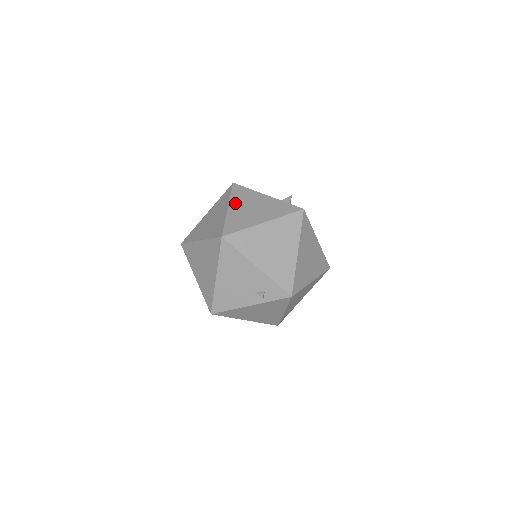
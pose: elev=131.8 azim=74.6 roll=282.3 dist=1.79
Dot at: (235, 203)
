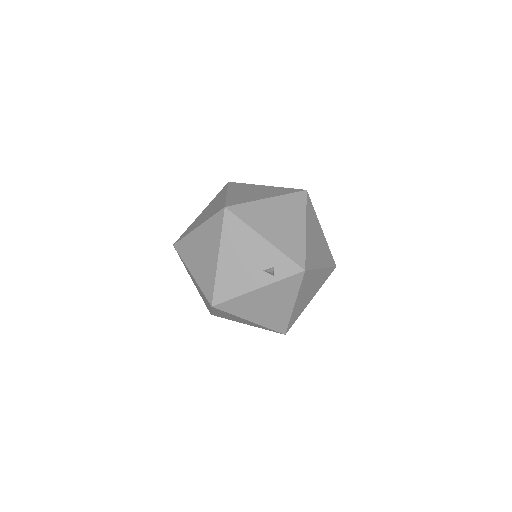
Dot at: (234, 190)
